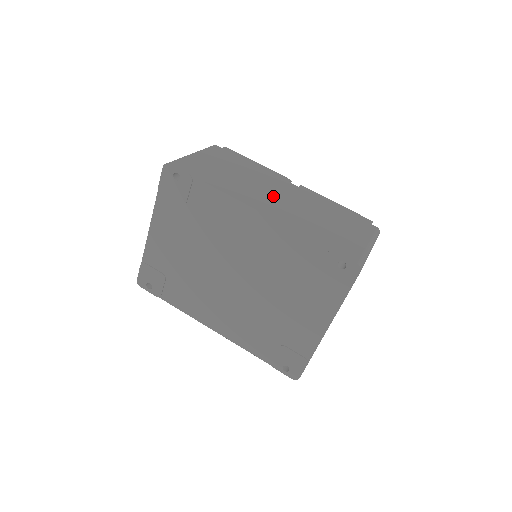
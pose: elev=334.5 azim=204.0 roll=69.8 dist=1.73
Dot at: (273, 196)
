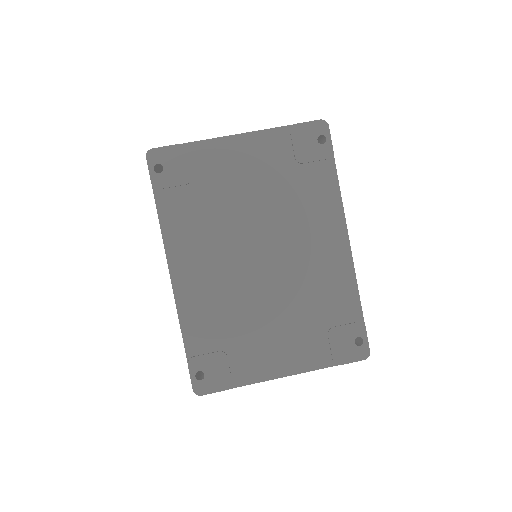
Dot at: occluded
